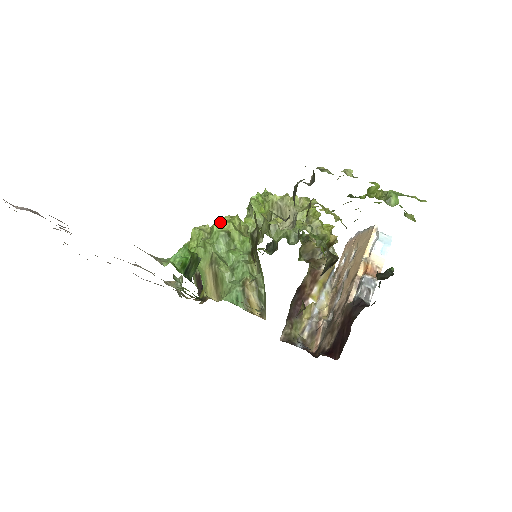
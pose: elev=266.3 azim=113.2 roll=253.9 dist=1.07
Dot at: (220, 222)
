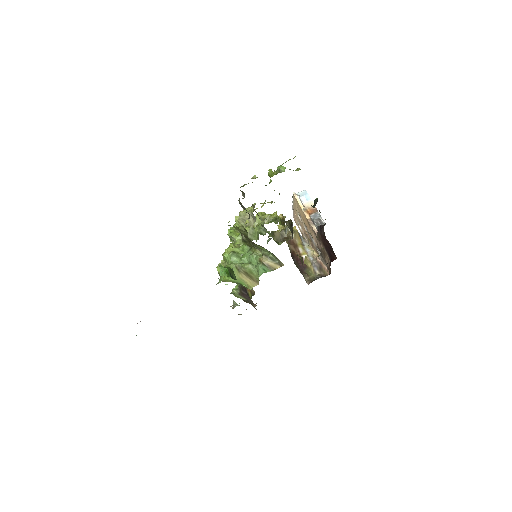
Dot at: occluded
